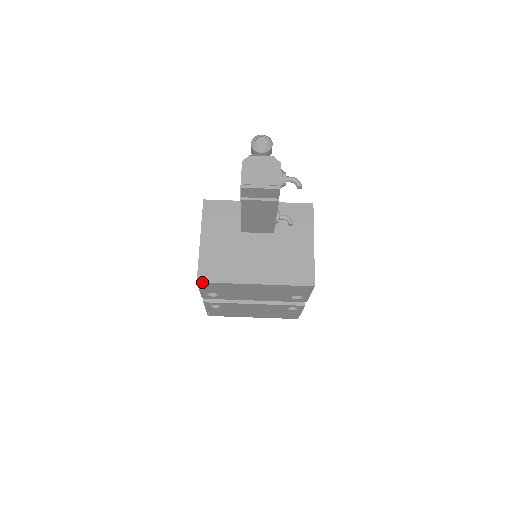
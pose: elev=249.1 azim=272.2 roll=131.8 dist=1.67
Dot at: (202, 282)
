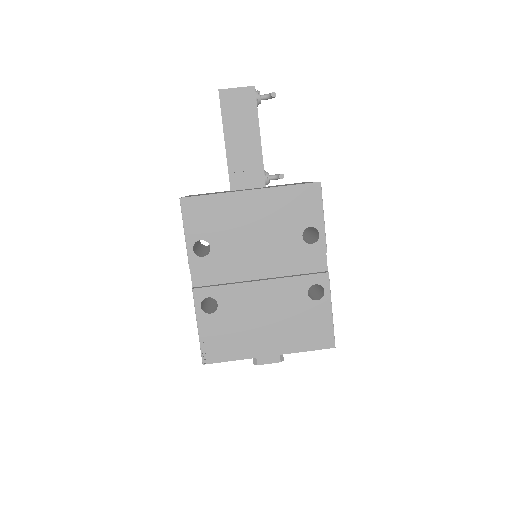
Dot at: (186, 197)
